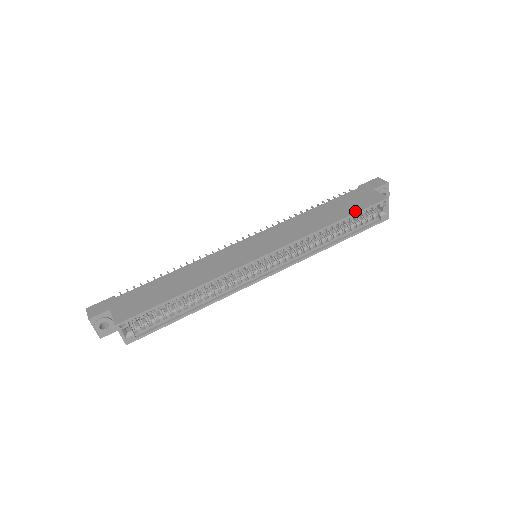
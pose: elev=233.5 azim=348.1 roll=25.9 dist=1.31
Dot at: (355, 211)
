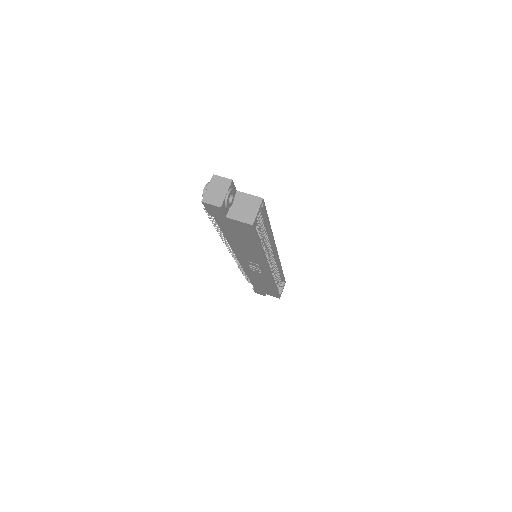
Dot at: occluded
